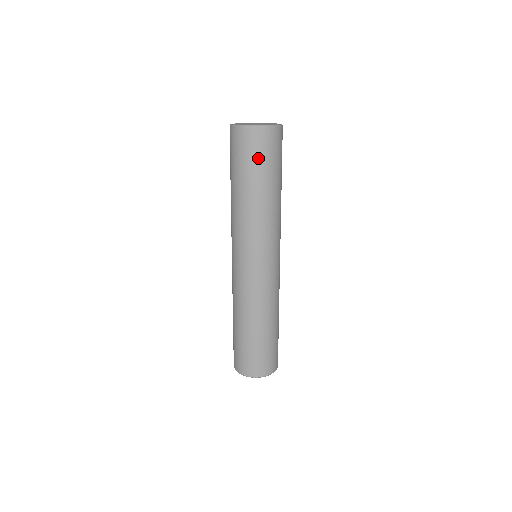
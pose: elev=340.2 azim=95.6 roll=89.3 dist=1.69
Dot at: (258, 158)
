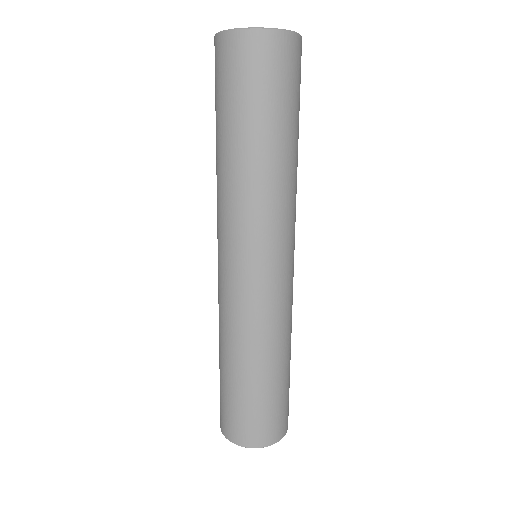
Dot at: (258, 86)
